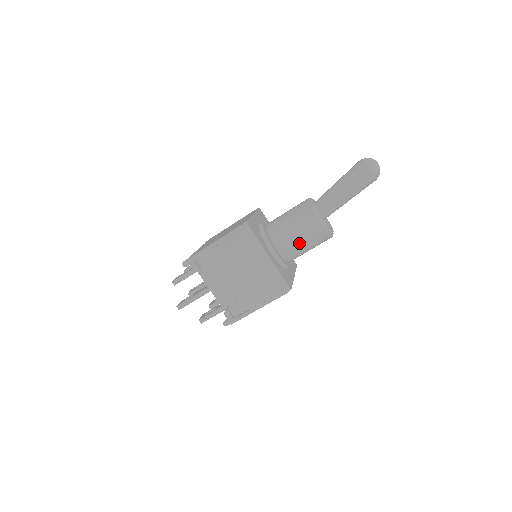
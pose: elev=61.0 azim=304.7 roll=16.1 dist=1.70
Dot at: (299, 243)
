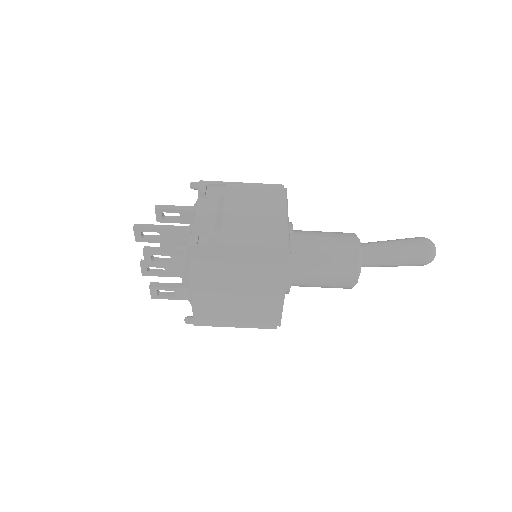
Dot at: (322, 247)
